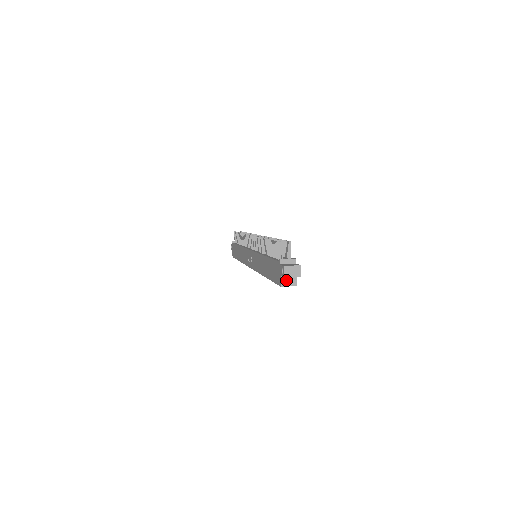
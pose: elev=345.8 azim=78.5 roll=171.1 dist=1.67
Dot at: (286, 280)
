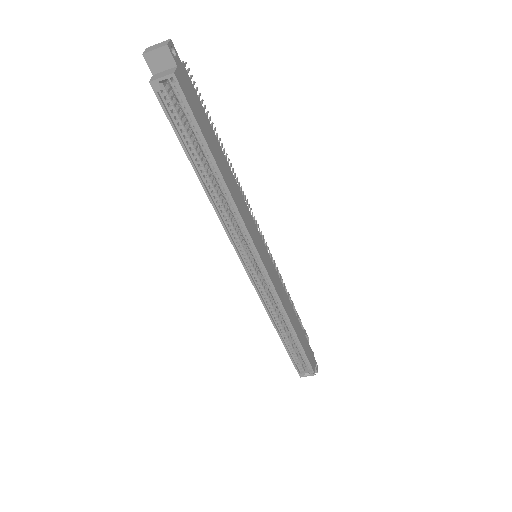
Dot at: (159, 75)
